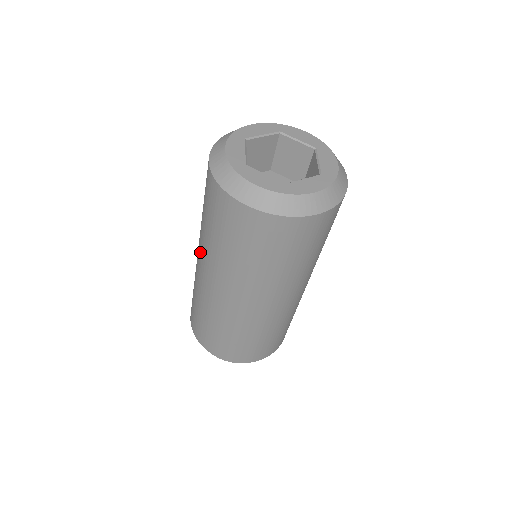
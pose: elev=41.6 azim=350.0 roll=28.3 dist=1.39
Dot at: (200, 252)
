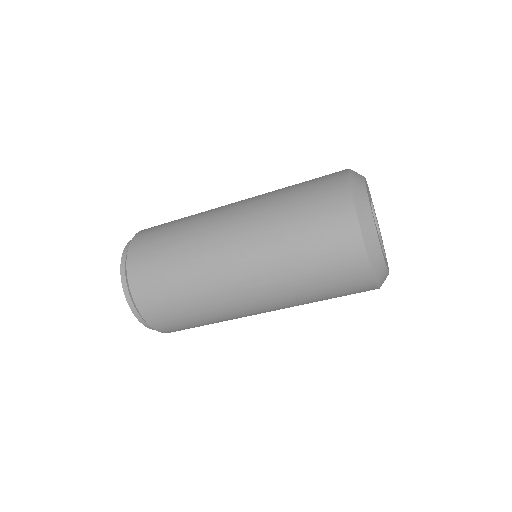
Dot at: (262, 287)
